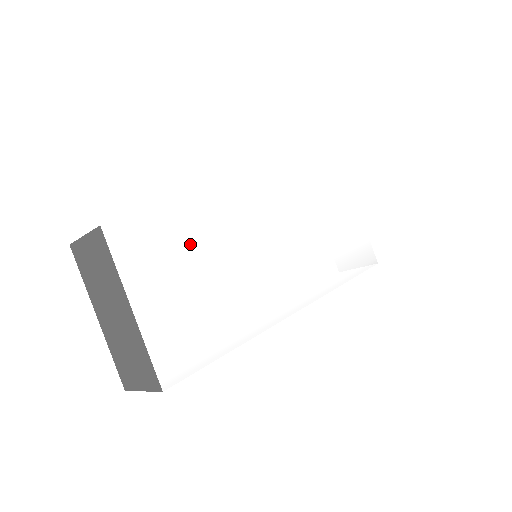
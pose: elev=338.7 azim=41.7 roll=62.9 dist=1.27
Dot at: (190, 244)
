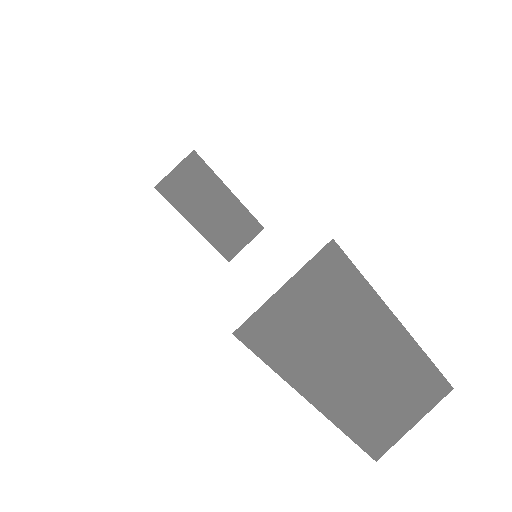
Dot at: occluded
